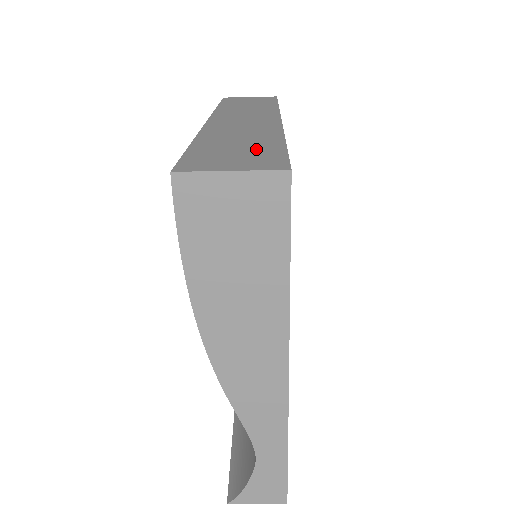
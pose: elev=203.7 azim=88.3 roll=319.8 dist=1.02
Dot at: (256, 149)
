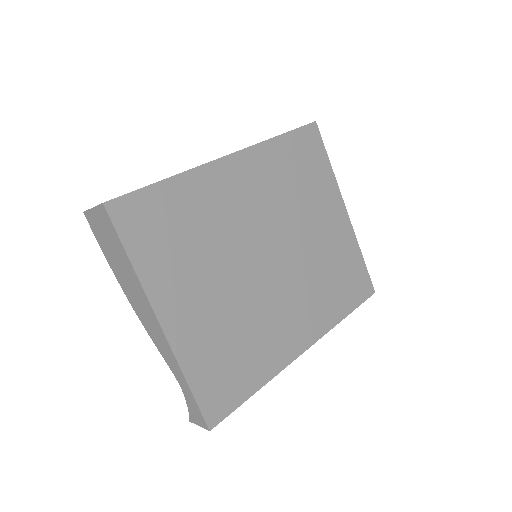
Dot at: occluded
